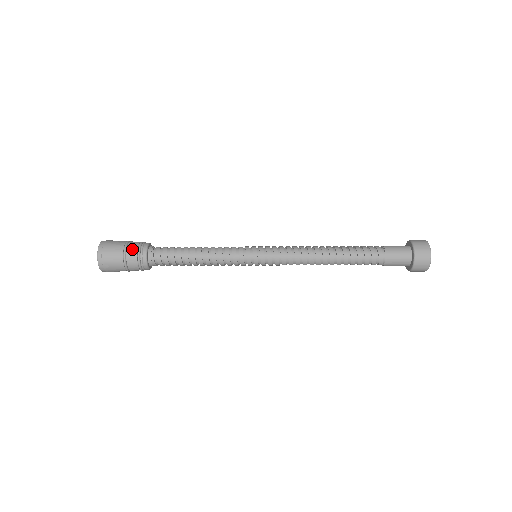
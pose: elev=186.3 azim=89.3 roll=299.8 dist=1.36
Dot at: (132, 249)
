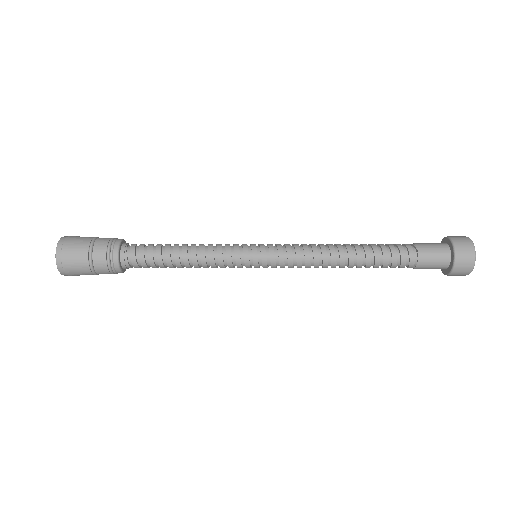
Dot at: (99, 251)
